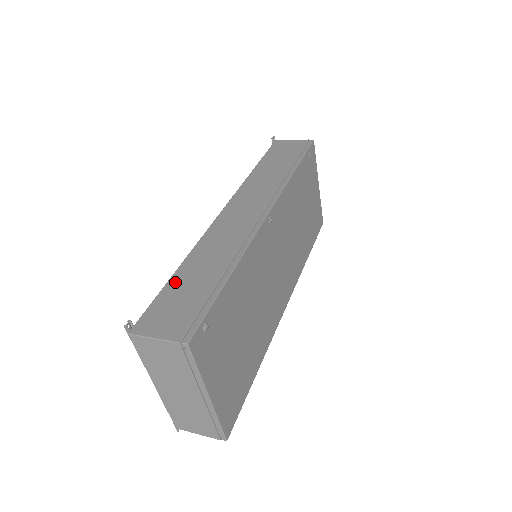
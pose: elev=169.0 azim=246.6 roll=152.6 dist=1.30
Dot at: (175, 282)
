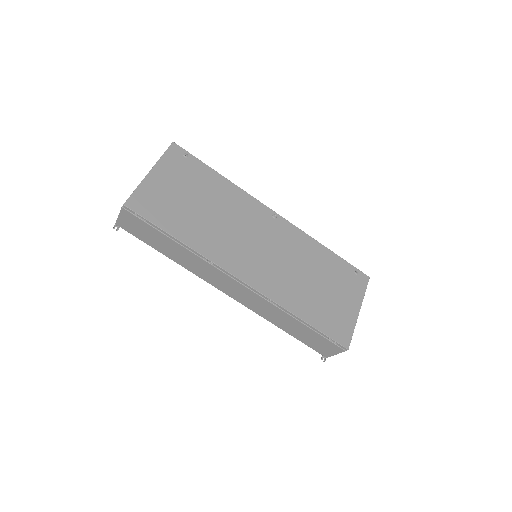
Dot at: occluded
